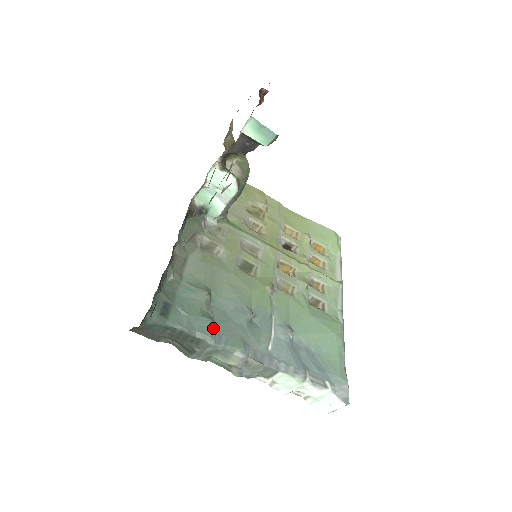
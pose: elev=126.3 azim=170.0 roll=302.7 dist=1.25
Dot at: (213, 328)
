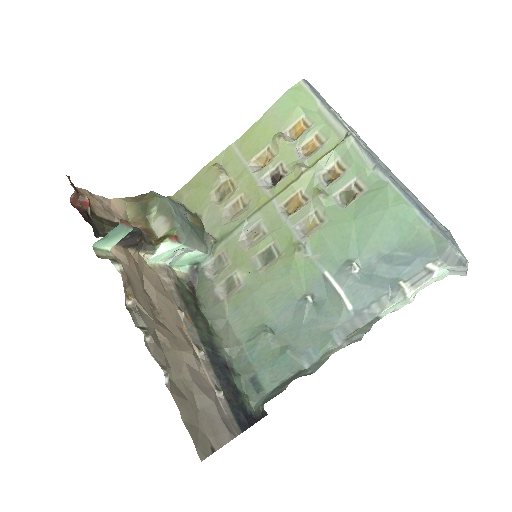
Dot at: (295, 355)
